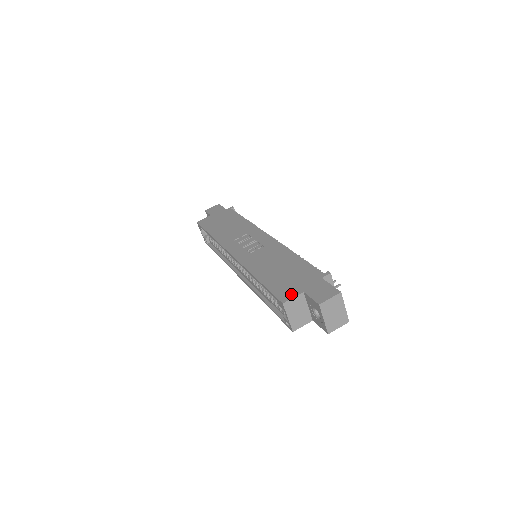
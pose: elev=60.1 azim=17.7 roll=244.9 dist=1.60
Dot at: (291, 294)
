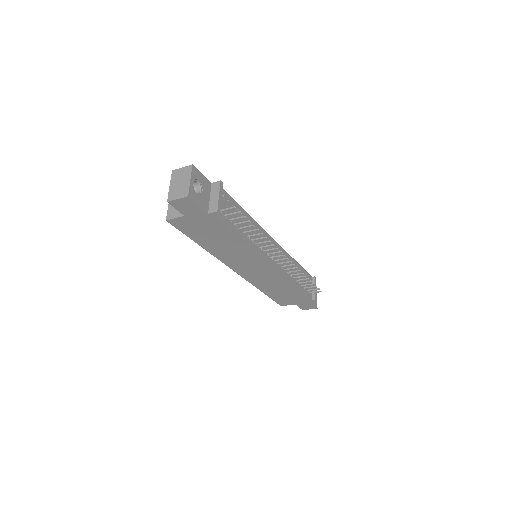
Dot at: occluded
